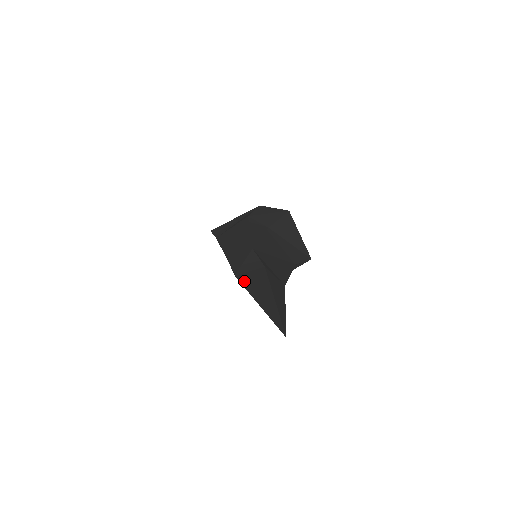
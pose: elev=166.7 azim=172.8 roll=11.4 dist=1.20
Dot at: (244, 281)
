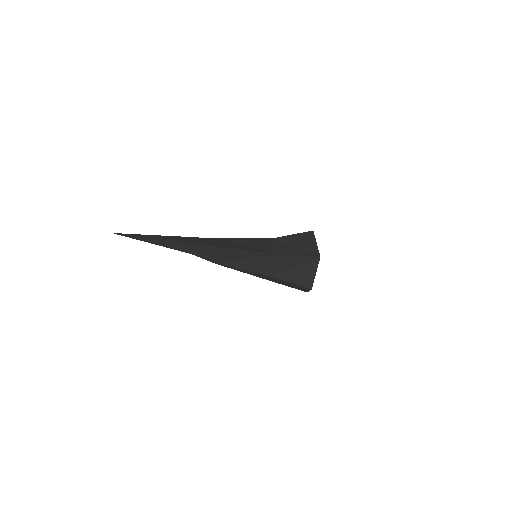
Dot at: occluded
